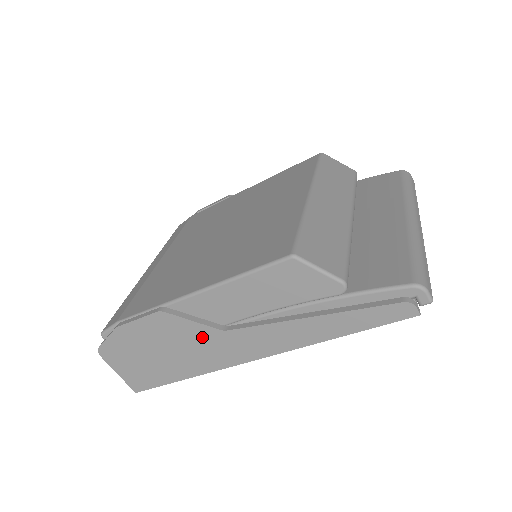
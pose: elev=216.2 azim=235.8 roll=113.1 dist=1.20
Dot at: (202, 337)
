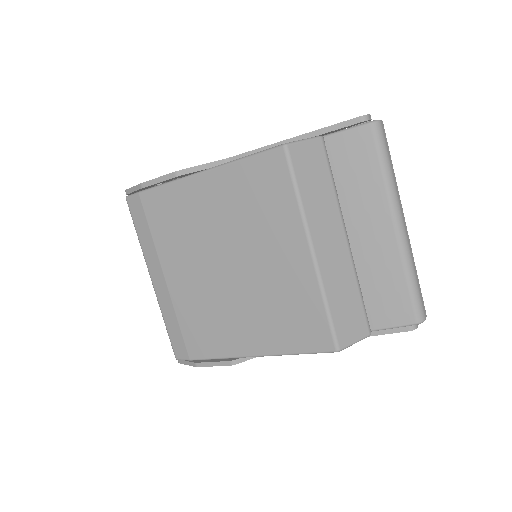
Dot at: occluded
